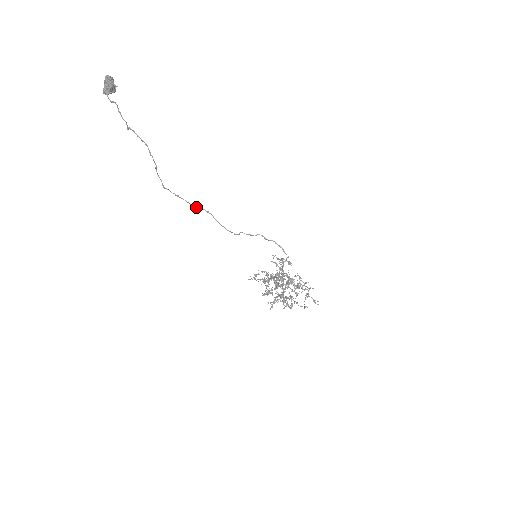
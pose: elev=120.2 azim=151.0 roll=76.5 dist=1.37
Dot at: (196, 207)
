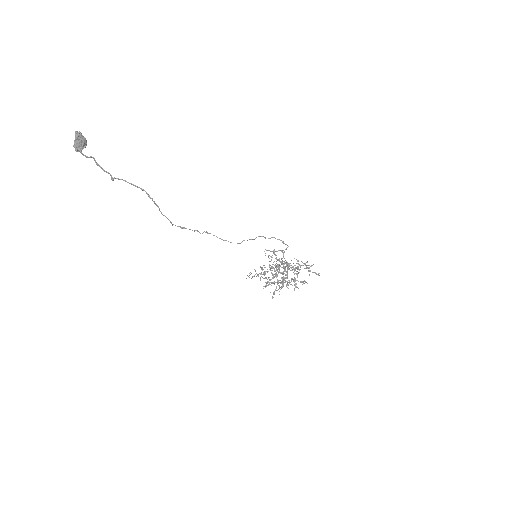
Dot at: occluded
